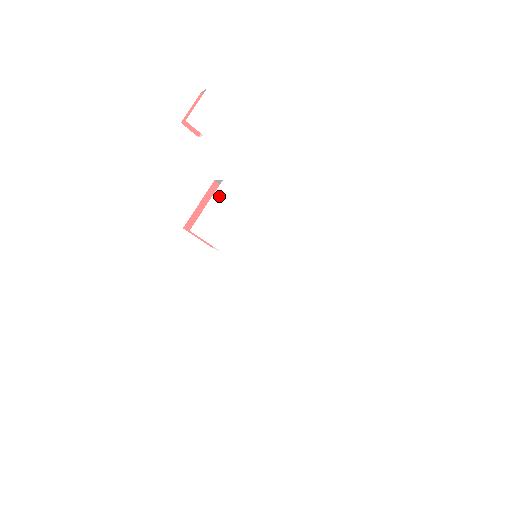
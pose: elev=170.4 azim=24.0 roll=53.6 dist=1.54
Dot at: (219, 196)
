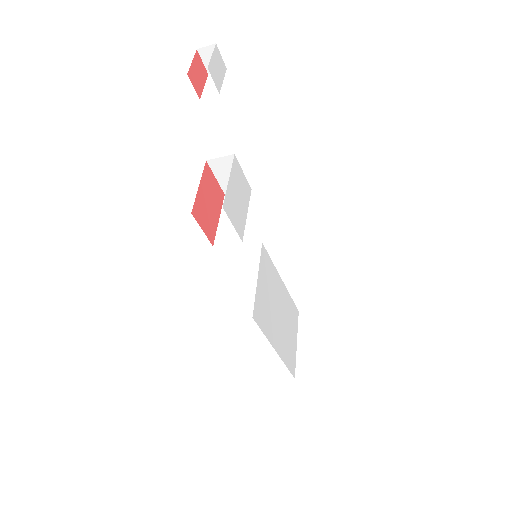
Dot at: (234, 172)
